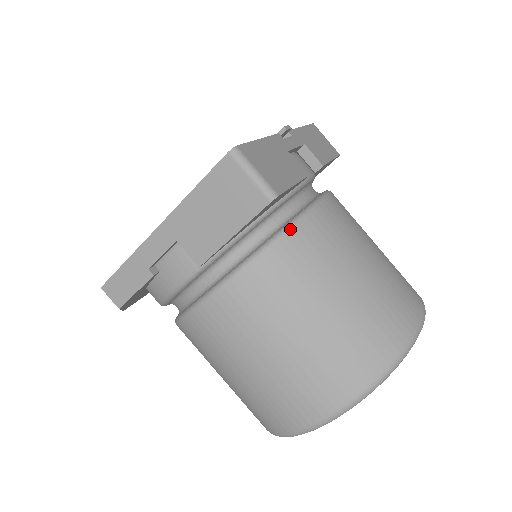
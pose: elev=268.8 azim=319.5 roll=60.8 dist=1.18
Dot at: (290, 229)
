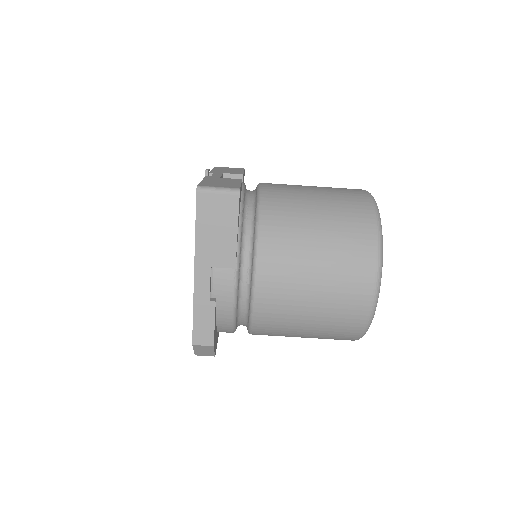
Dot at: (260, 209)
